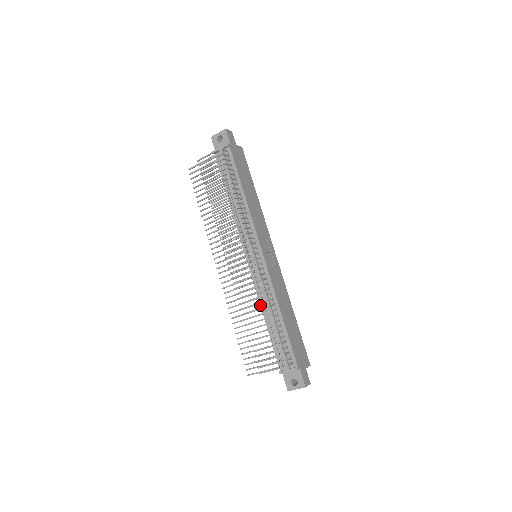
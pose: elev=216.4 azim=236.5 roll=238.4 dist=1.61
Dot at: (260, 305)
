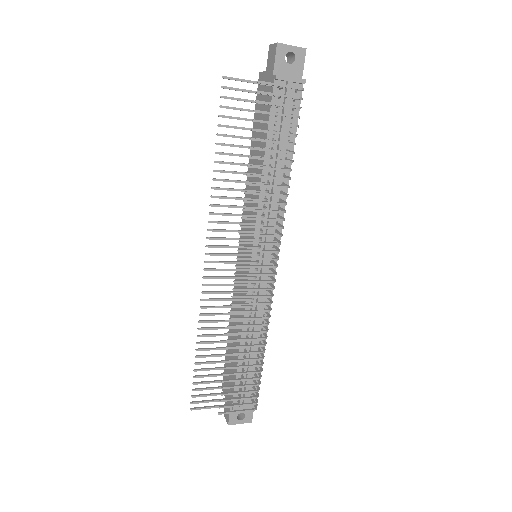
Dot at: occluded
